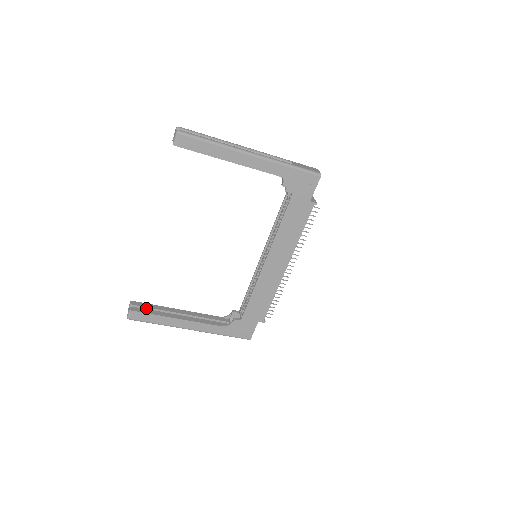
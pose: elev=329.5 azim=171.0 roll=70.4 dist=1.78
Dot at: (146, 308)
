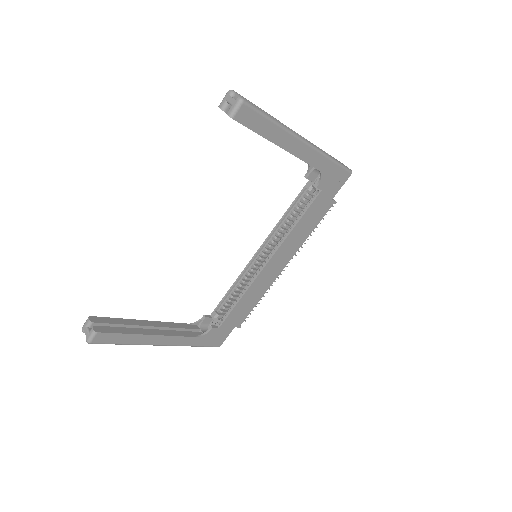
Dot at: (110, 325)
